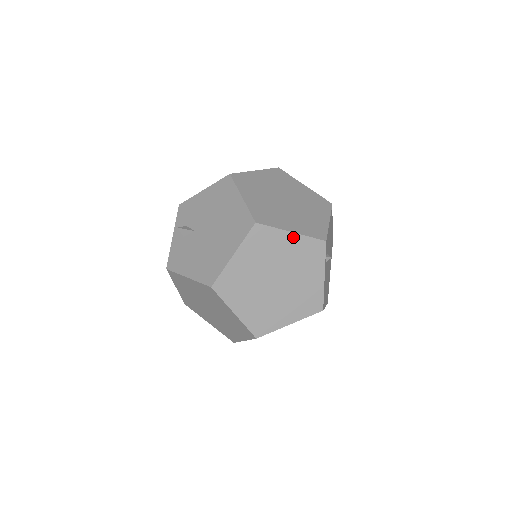
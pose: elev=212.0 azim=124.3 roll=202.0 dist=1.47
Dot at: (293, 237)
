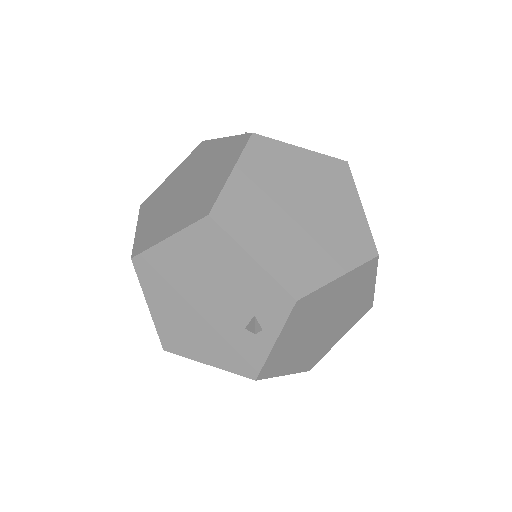
Dot at: occluded
